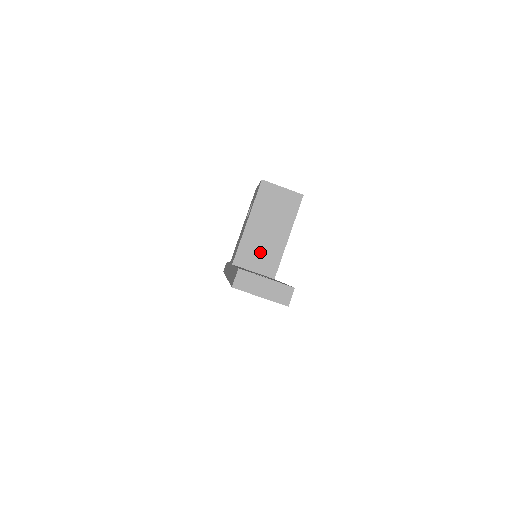
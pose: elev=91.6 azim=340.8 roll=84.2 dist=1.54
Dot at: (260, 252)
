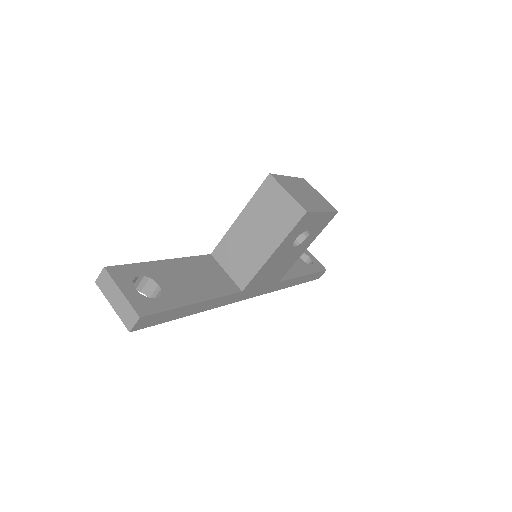
Dot at: (239, 255)
